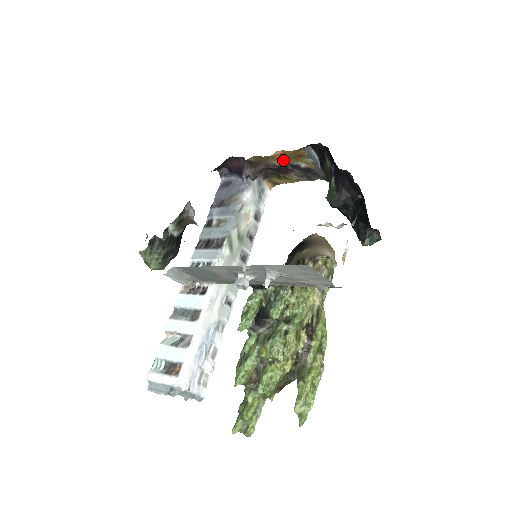
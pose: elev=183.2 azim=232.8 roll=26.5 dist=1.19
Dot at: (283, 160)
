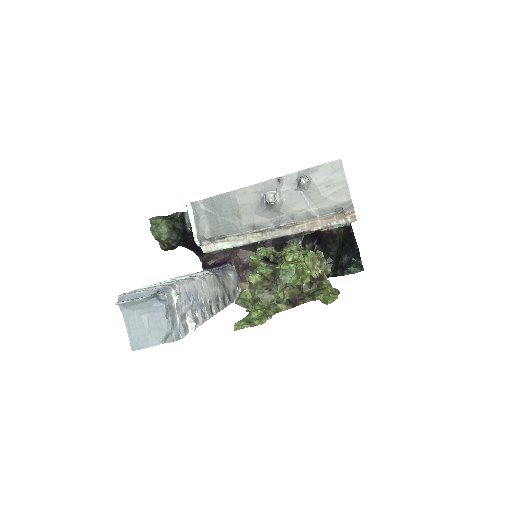
Dot at: occluded
